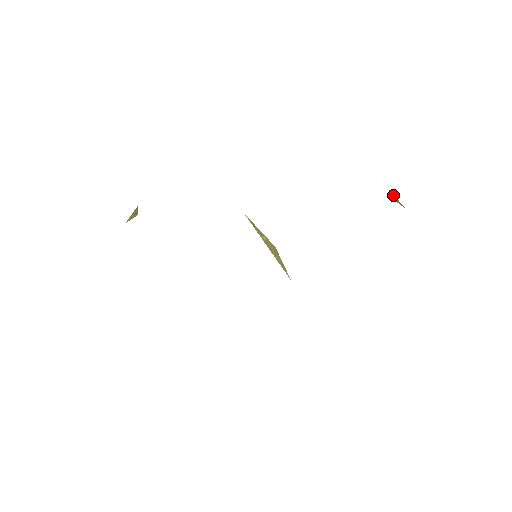
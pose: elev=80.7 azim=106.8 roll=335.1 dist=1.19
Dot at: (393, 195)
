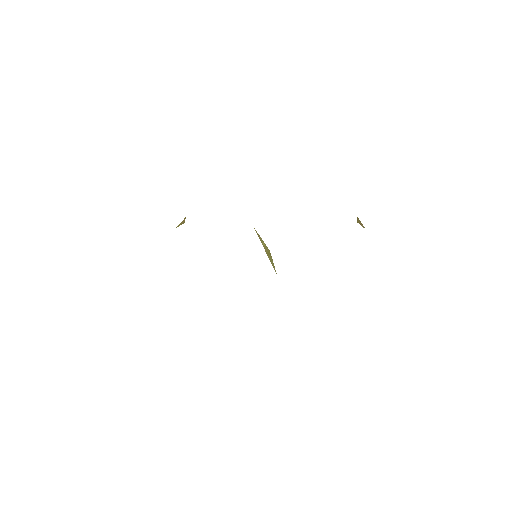
Dot at: (359, 220)
